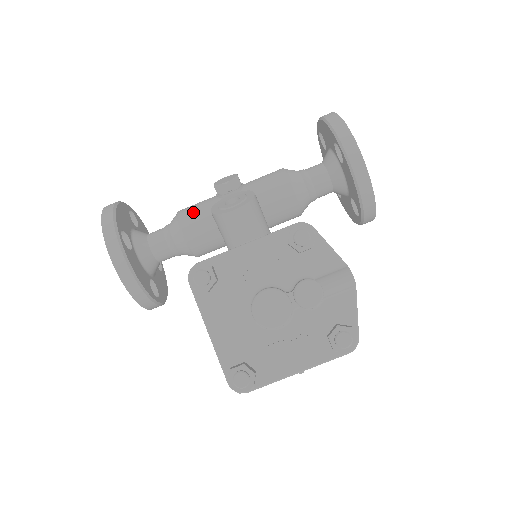
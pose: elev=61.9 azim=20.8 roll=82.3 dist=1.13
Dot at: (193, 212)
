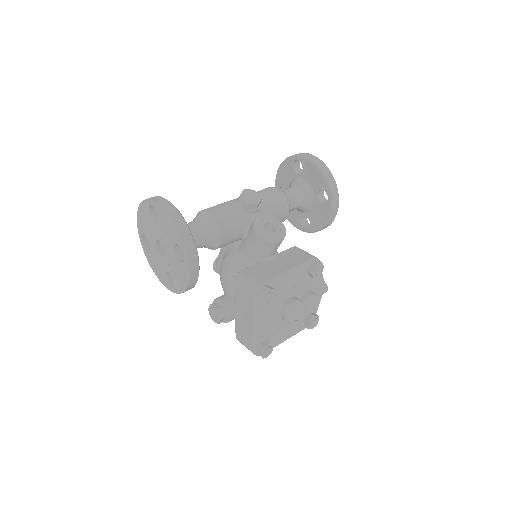
Dot at: (228, 222)
